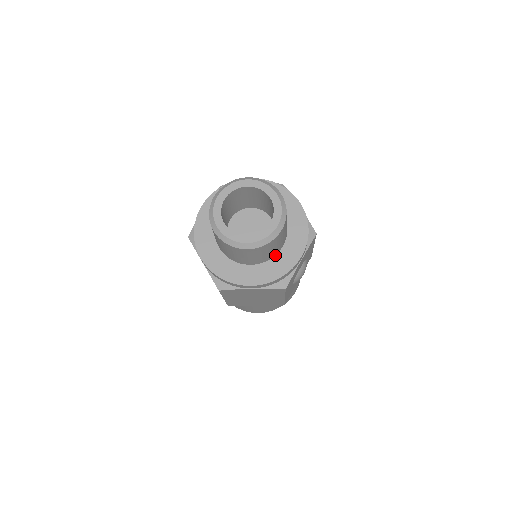
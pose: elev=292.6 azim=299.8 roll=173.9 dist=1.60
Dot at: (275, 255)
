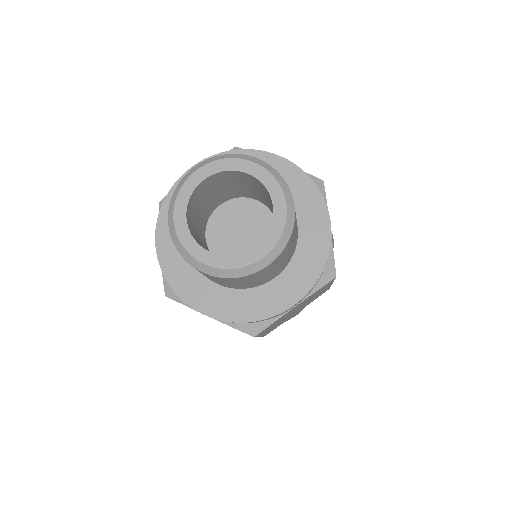
Dot at: (296, 244)
